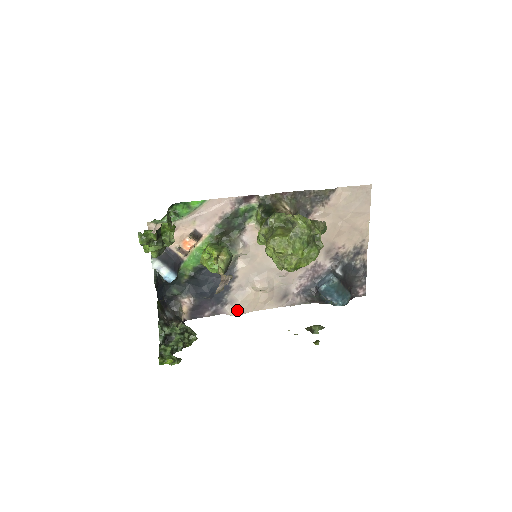
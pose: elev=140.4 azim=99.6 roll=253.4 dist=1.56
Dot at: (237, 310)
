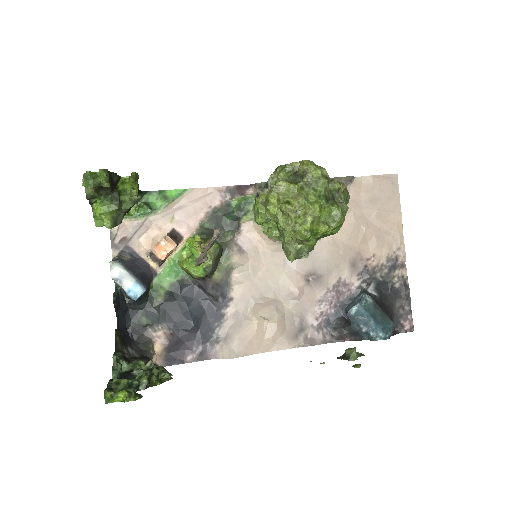
Dot at: (234, 350)
